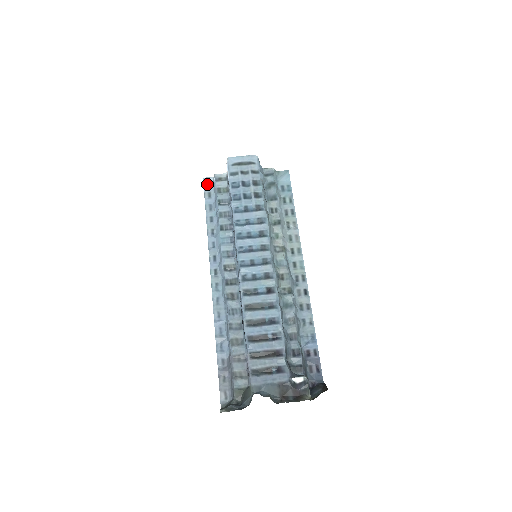
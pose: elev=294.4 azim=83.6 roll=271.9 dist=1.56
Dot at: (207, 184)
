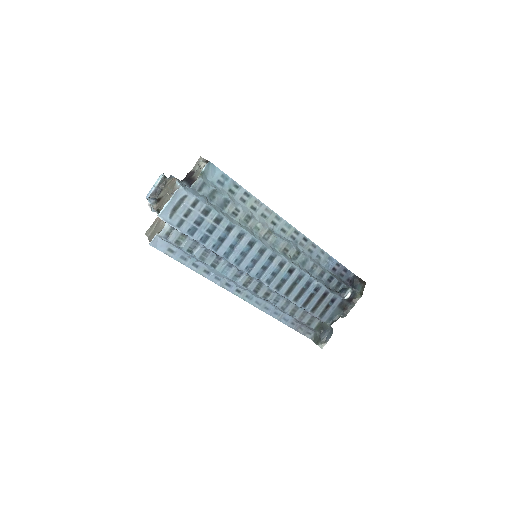
Dot at: (158, 245)
